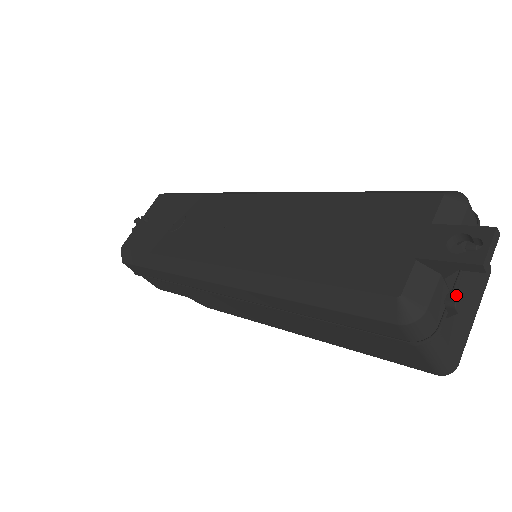
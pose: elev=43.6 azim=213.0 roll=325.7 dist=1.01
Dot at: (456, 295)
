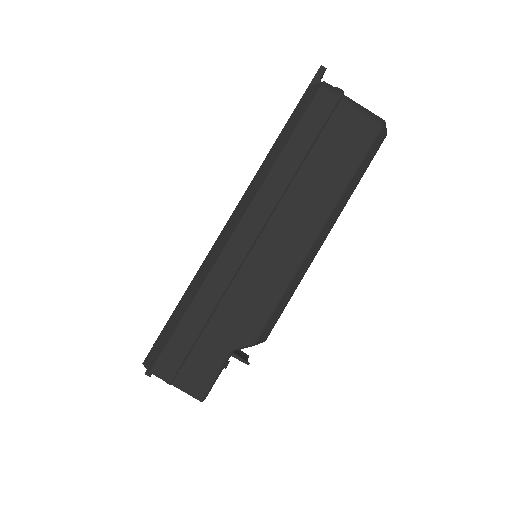
Dot at: occluded
